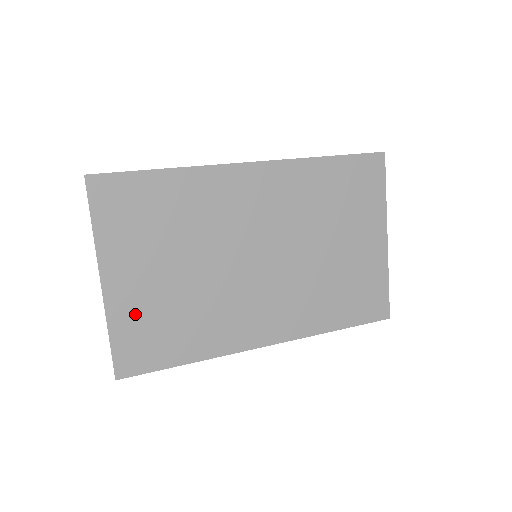
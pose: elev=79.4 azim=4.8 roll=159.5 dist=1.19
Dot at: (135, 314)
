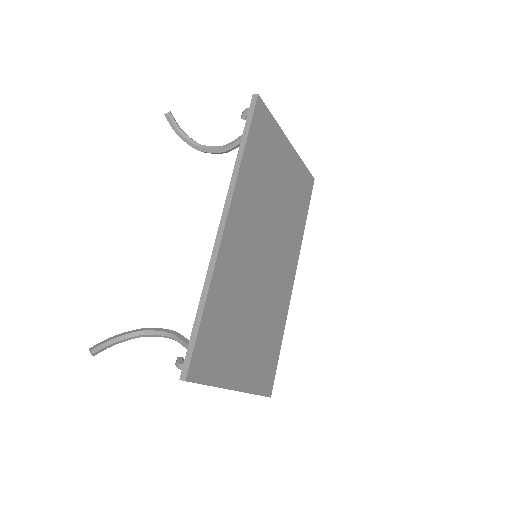
Dot at: (254, 371)
